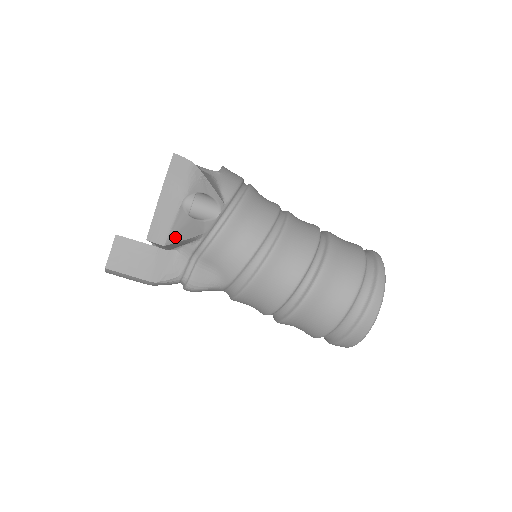
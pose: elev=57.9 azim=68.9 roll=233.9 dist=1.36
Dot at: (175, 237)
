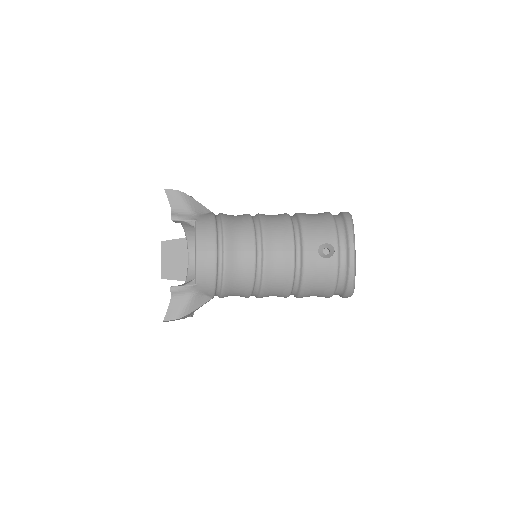
Dot at: occluded
